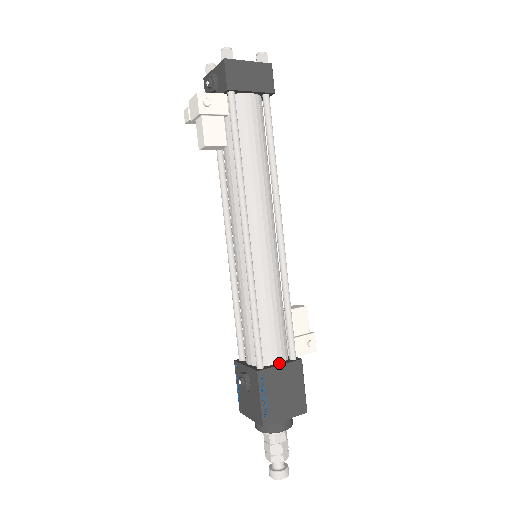
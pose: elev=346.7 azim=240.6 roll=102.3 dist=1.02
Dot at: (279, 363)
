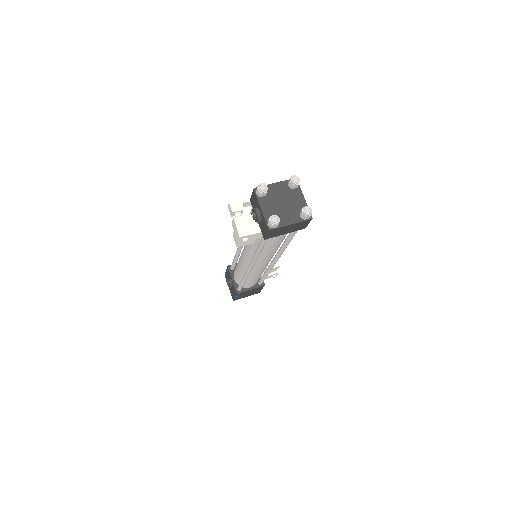
Dot at: (251, 287)
